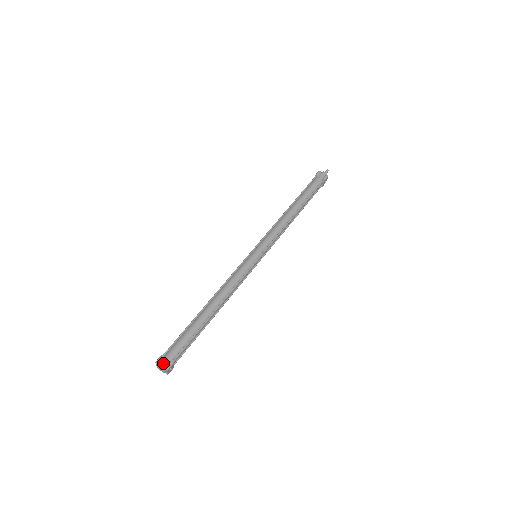
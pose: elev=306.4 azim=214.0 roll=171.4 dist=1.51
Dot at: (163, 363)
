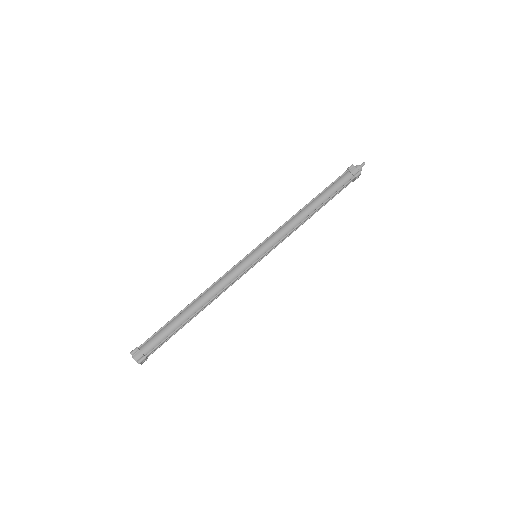
Dot at: (137, 355)
